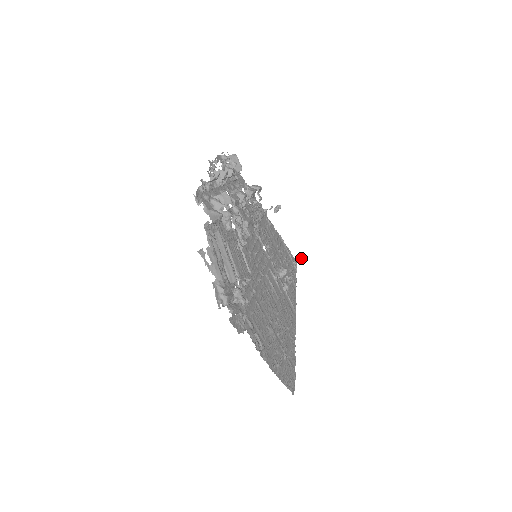
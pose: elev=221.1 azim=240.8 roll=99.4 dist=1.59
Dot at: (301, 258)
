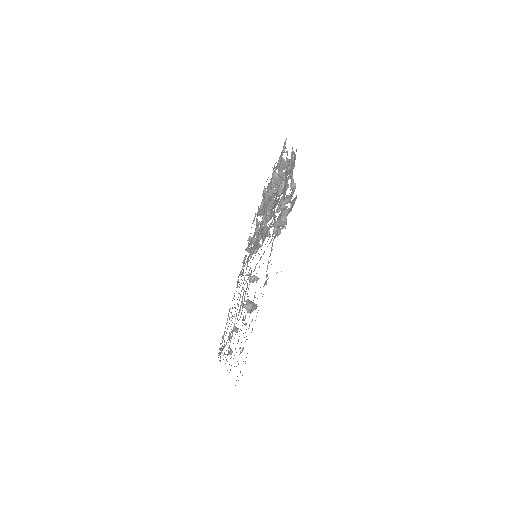
Dot at: occluded
